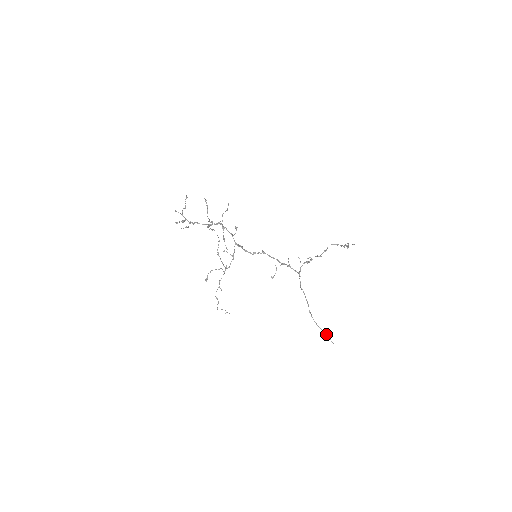
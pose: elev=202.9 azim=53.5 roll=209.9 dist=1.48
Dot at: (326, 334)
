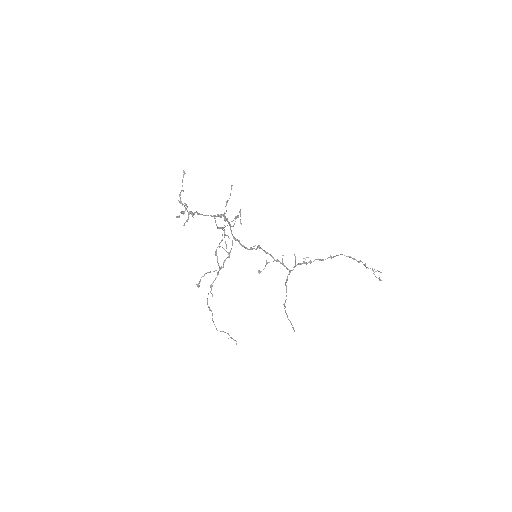
Dot at: occluded
